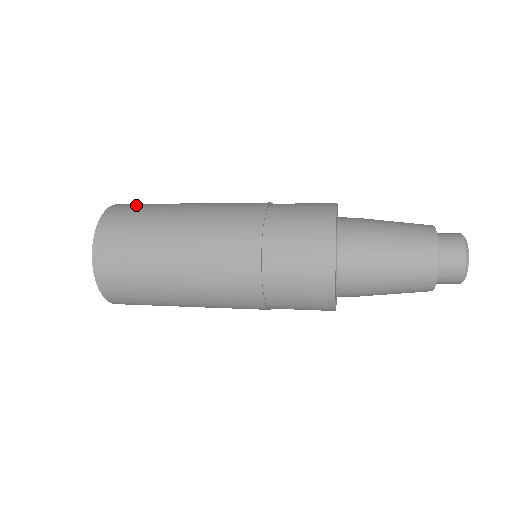
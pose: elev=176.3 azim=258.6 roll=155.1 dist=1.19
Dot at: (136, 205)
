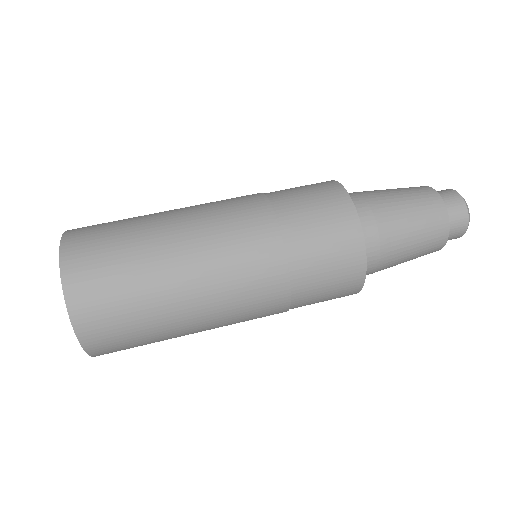
Dot at: (97, 230)
